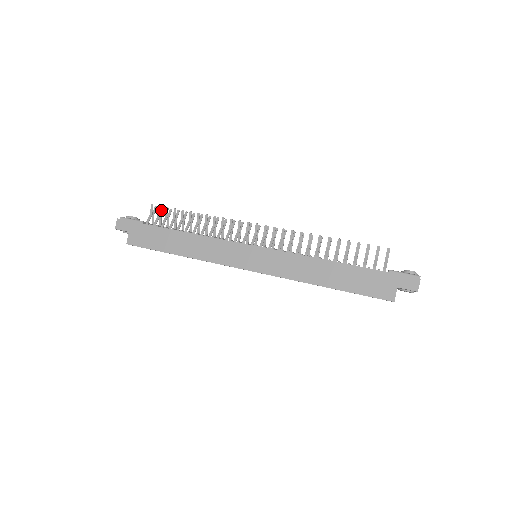
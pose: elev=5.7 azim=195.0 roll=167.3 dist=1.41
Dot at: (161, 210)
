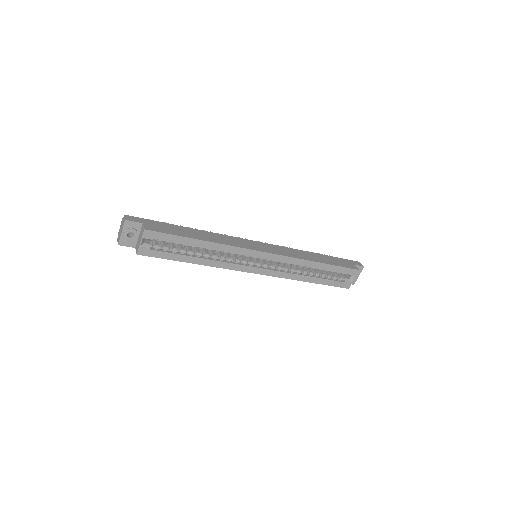
Dot at: occluded
